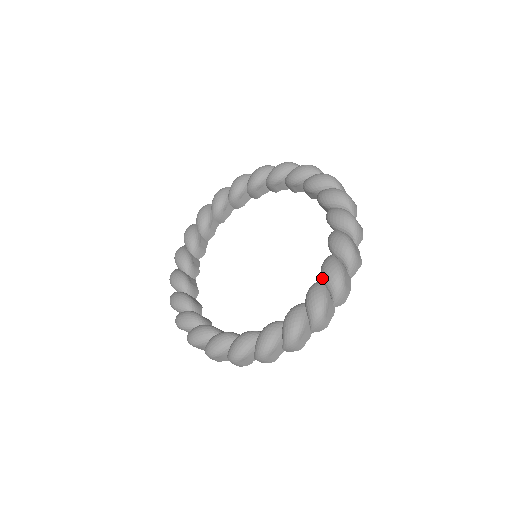
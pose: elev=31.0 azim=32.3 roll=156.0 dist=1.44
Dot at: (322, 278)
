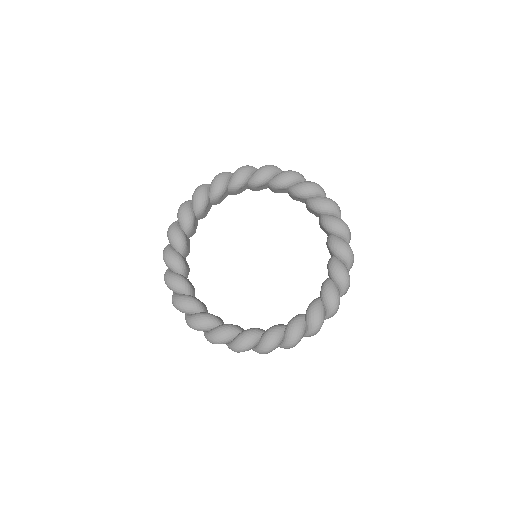
Dot at: (306, 317)
